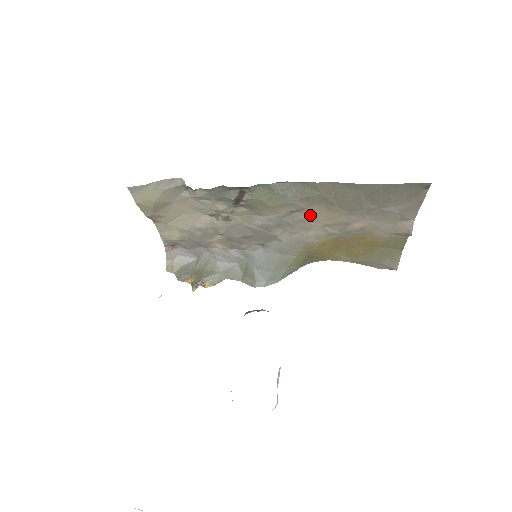
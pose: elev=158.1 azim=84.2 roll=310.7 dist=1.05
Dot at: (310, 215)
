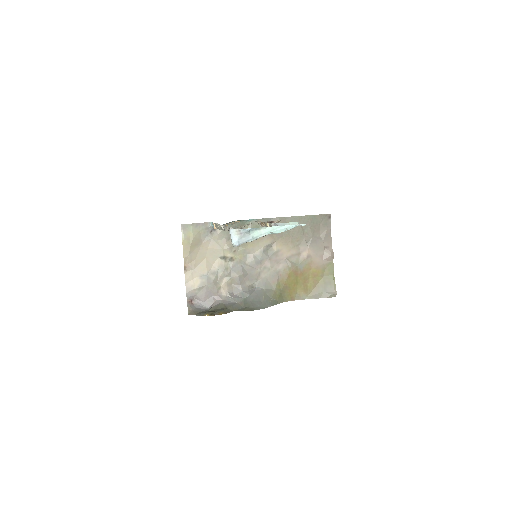
Dot at: (278, 248)
